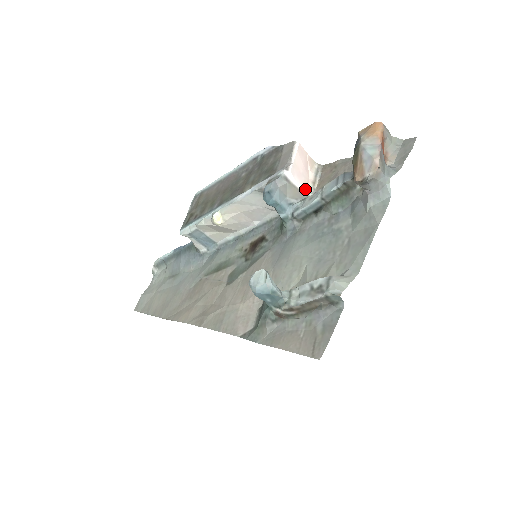
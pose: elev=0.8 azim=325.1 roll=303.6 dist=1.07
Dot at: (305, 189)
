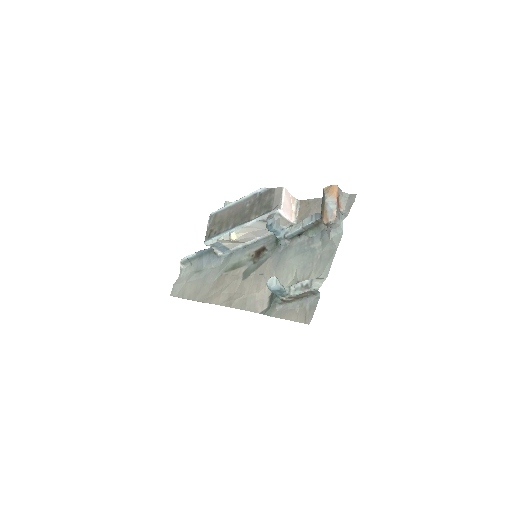
Dot at: (291, 219)
